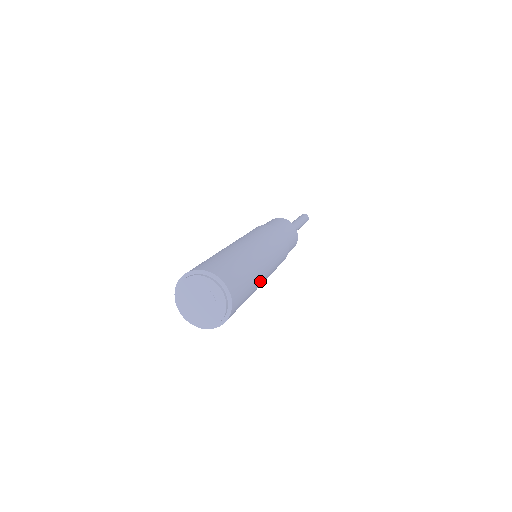
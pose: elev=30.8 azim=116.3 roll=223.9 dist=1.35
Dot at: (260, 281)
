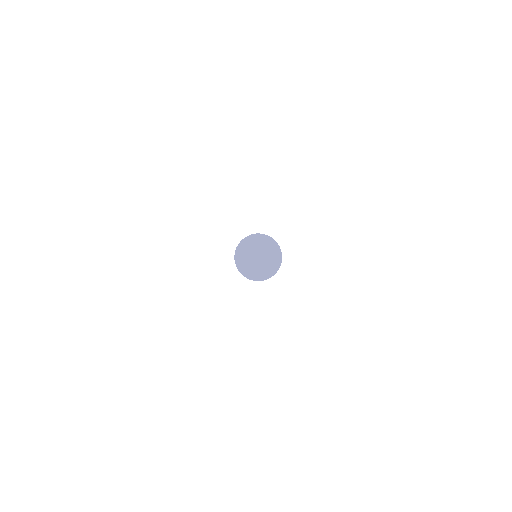
Dot at: occluded
